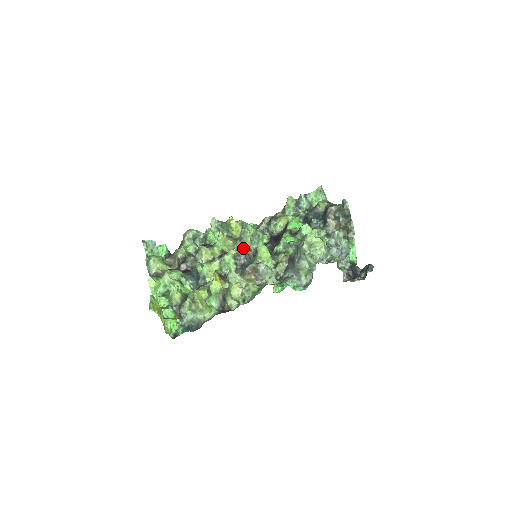
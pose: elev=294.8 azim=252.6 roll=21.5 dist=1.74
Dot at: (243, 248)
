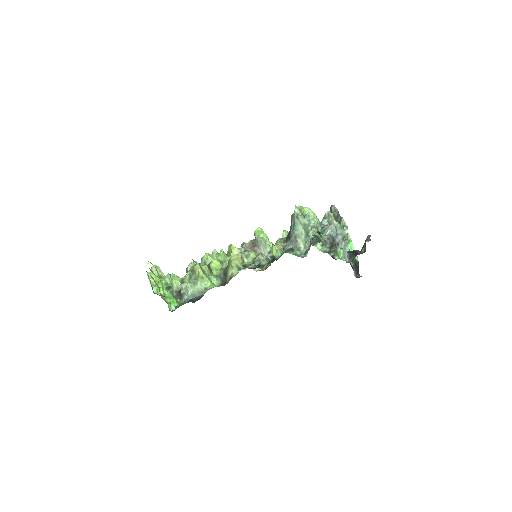
Dot at: occluded
